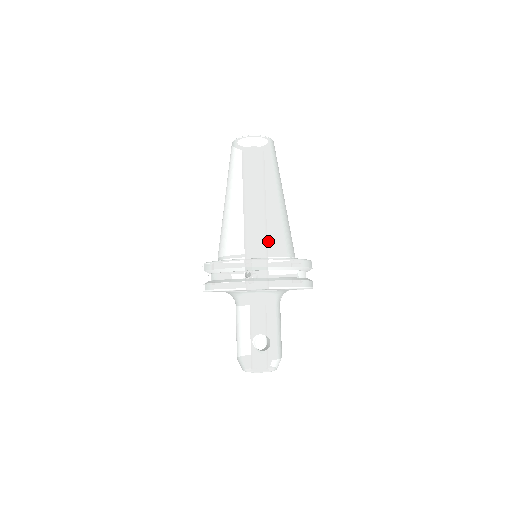
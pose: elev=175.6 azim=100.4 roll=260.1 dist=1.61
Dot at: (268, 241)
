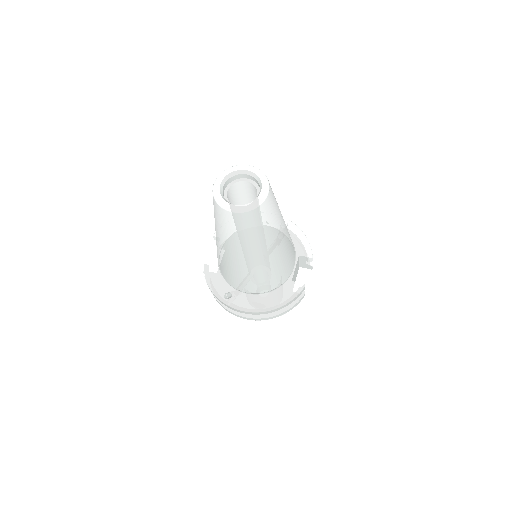
Dot at: (249, 287)
